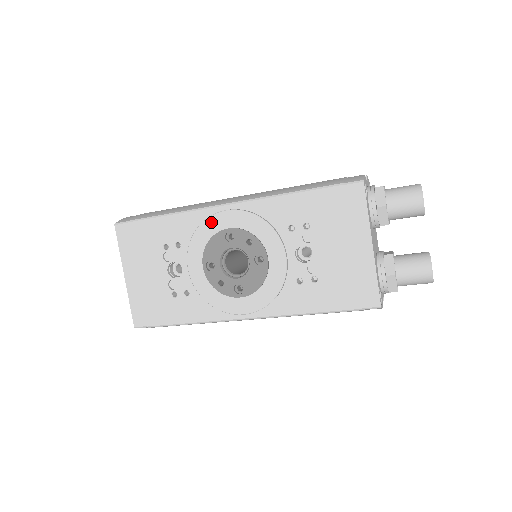
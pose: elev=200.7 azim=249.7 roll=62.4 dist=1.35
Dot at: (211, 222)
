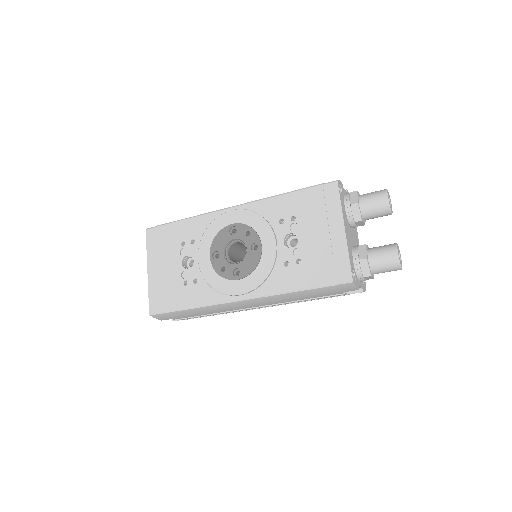
Dot at: (219, 220)
